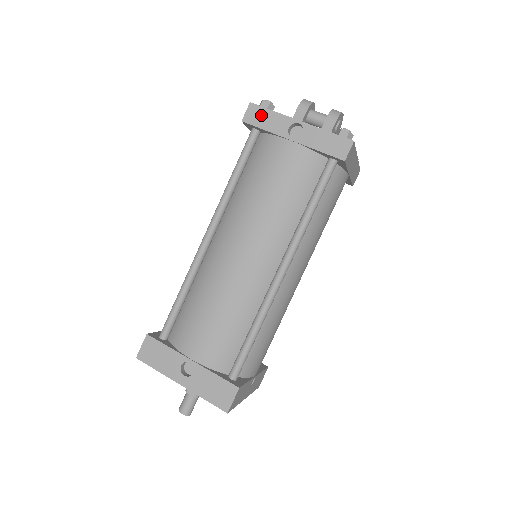
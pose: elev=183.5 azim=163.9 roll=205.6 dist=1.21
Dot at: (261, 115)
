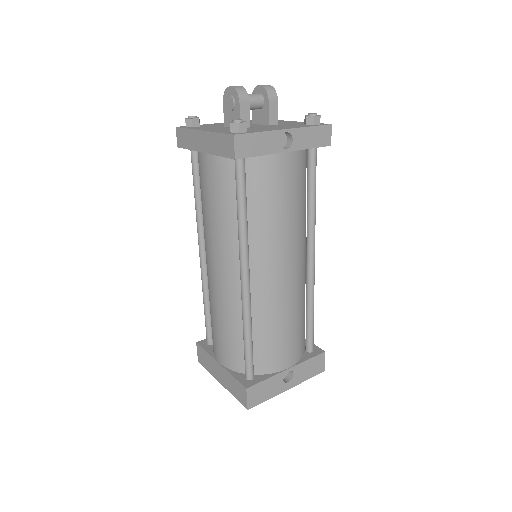
Dot at: (251, 143)
